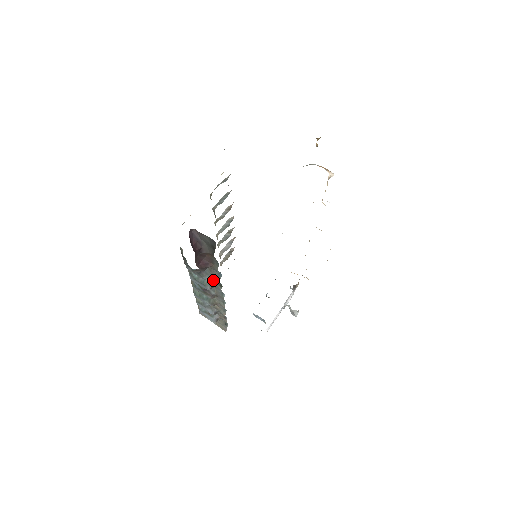
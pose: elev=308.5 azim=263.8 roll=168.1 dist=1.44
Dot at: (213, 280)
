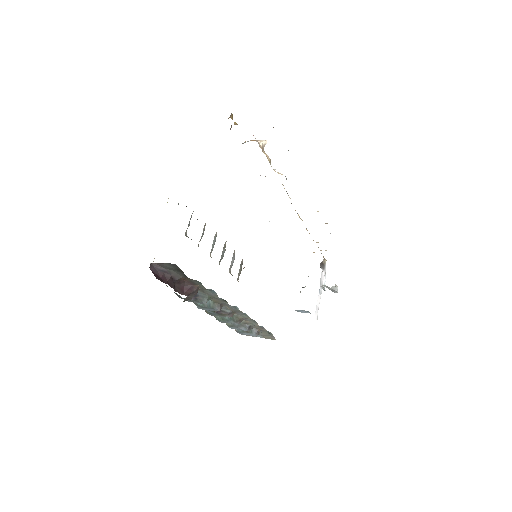
Dot at: (215, 299)
